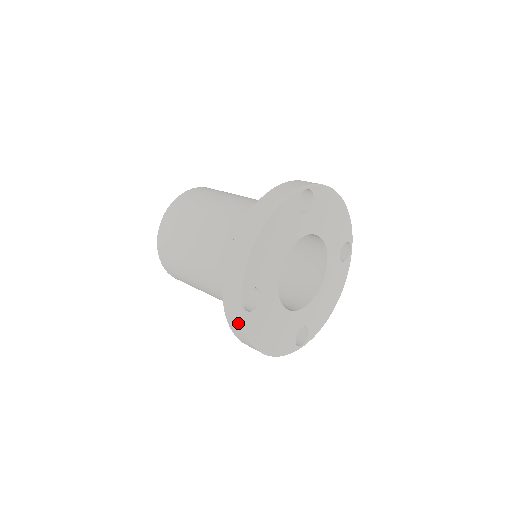
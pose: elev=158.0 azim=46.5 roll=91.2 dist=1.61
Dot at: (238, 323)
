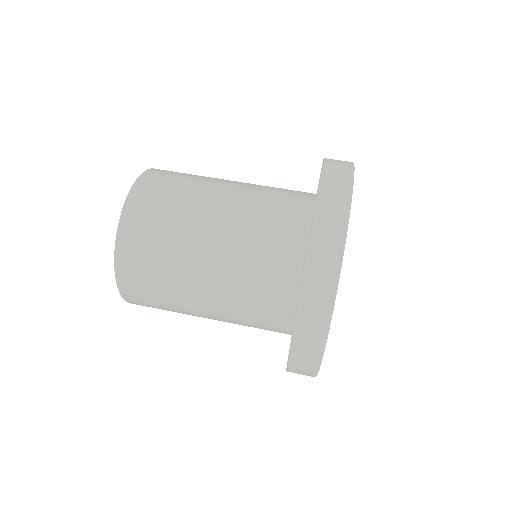
Dot at: occluded
